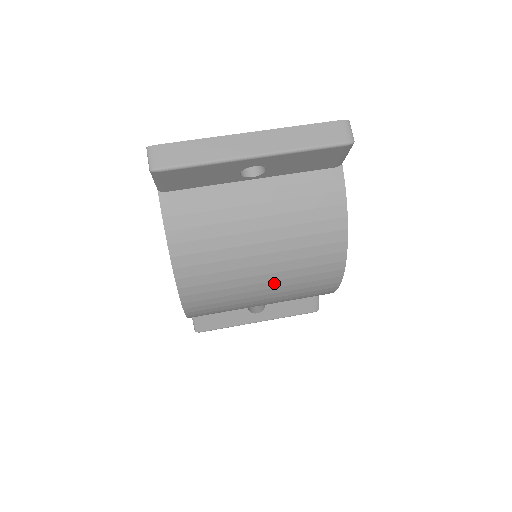
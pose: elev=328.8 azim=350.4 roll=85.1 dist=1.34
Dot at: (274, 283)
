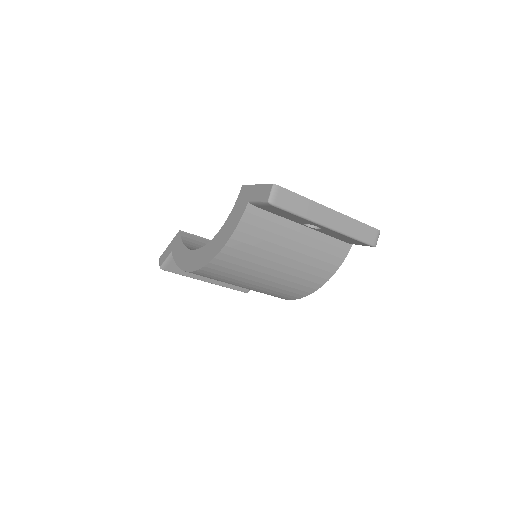
Dot at: (263, 285)
